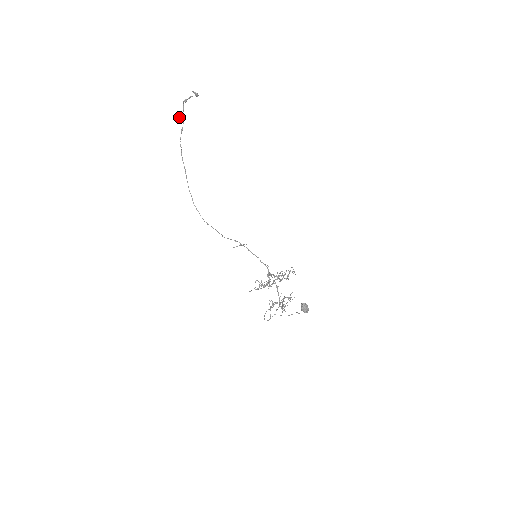
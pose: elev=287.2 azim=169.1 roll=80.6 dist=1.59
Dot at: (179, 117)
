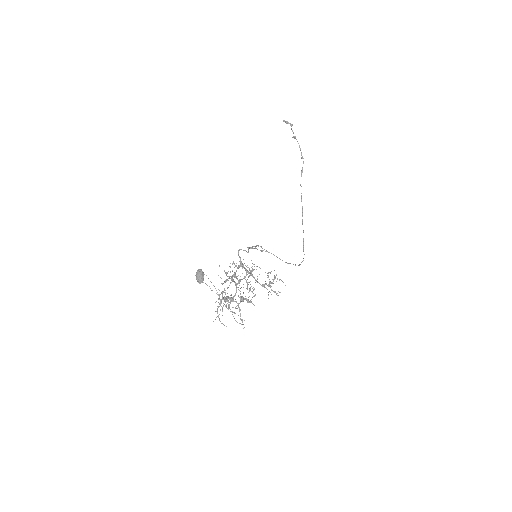
Dot at: (301, 158)
